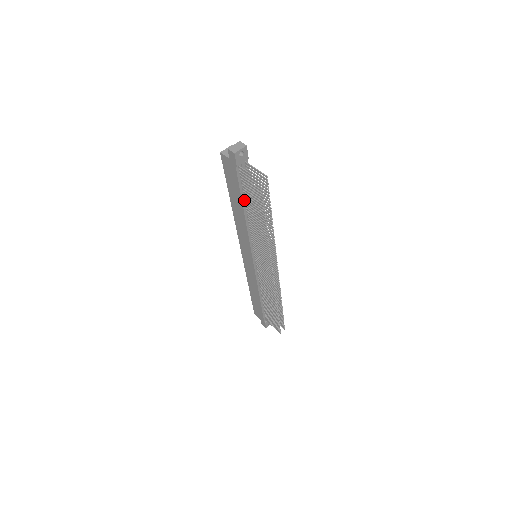
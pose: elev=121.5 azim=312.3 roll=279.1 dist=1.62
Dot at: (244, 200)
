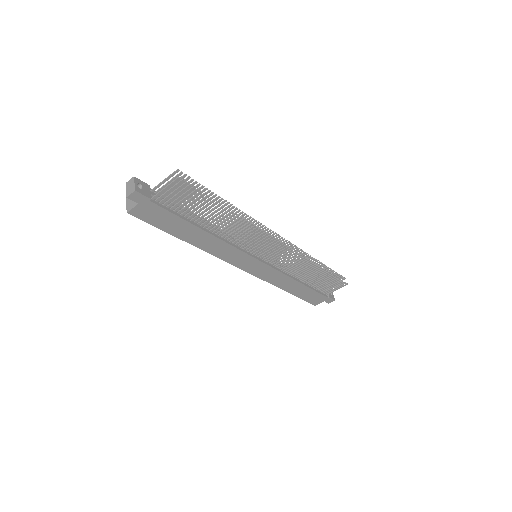
Dot at: (191, 221)
